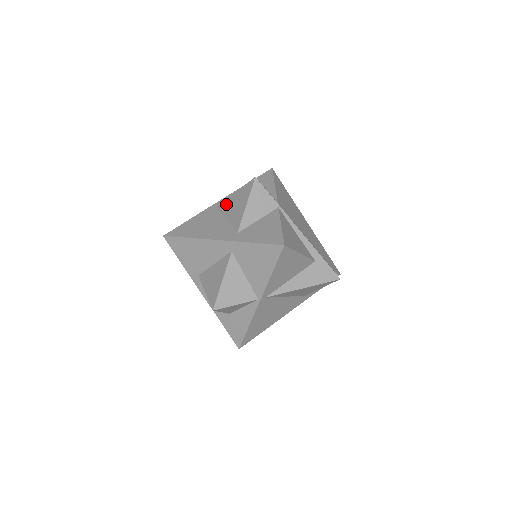
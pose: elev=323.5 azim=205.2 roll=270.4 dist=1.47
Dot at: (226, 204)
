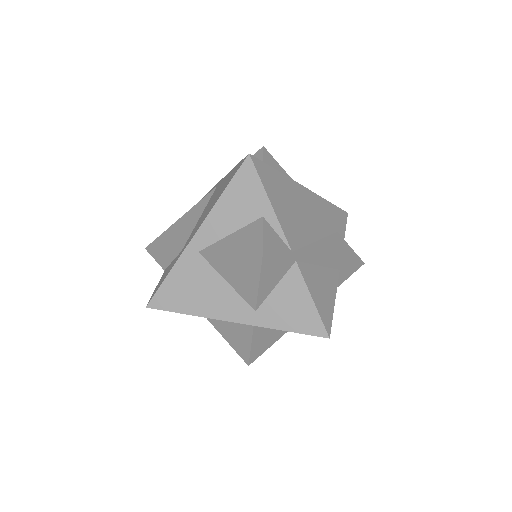
Dot at: (216, 260)
